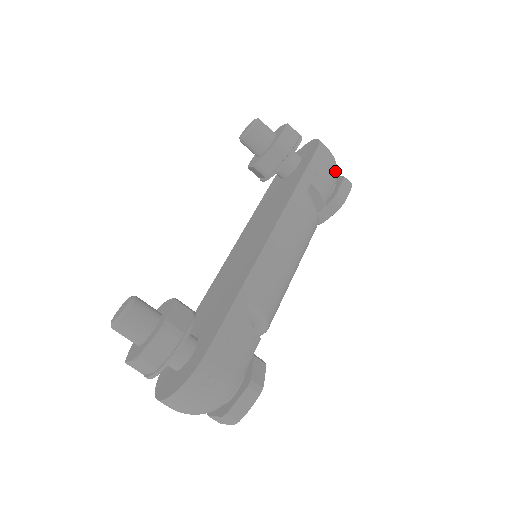
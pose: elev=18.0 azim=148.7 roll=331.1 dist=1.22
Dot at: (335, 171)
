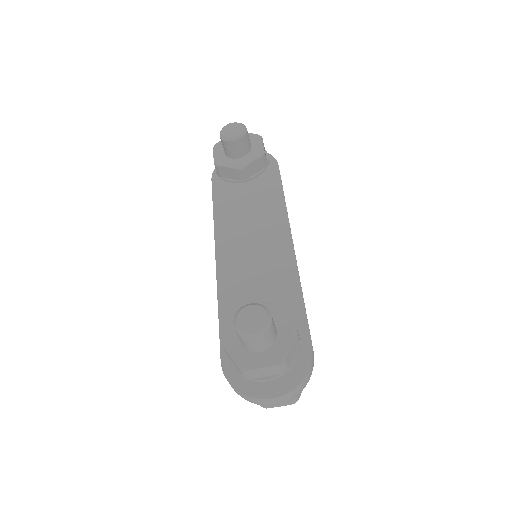
Dot at: occluded
